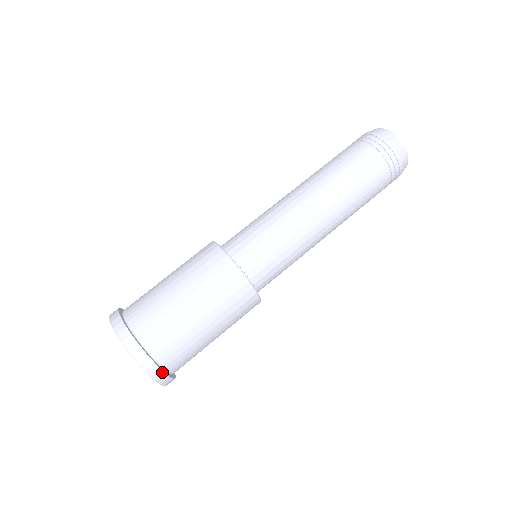
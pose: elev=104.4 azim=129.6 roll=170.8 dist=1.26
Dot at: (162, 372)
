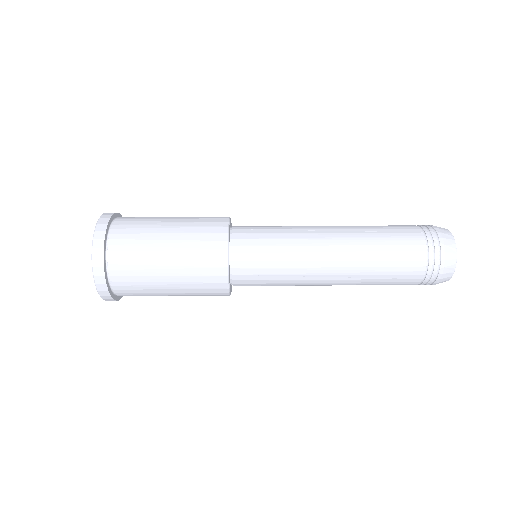
Dot at: (110, 217)
